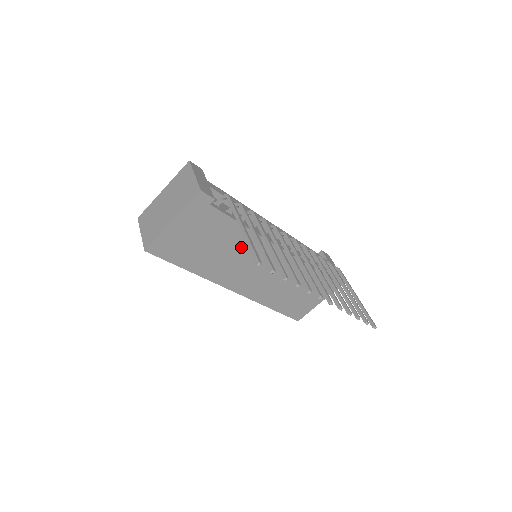
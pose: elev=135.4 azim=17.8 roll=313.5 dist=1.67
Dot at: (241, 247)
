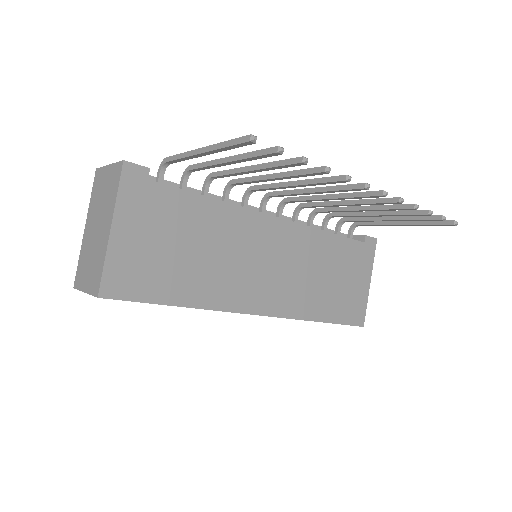
Dot at: (228, 235)
